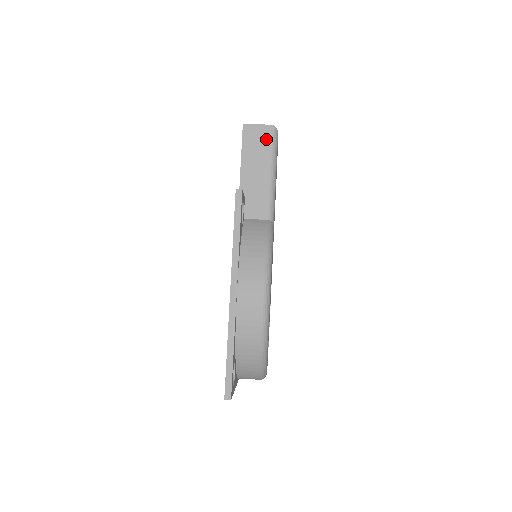
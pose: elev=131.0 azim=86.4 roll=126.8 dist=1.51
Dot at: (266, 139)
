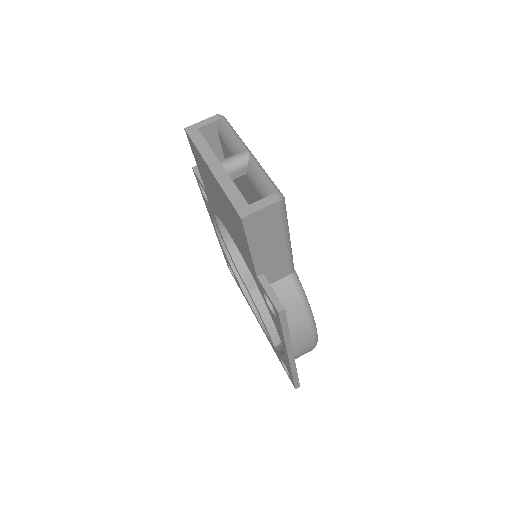
Dot at: (275, 218)
